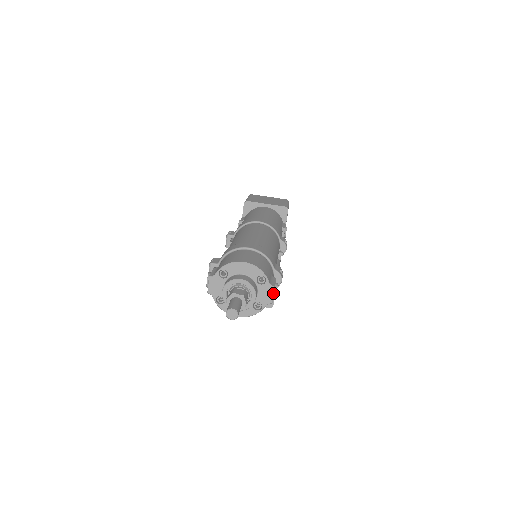
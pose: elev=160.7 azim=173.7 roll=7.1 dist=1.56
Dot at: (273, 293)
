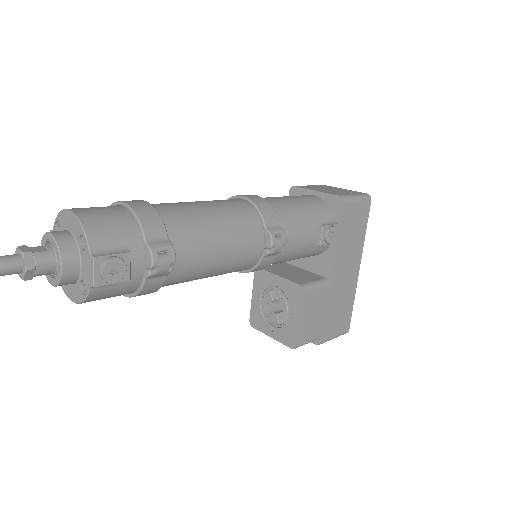
Dot at: (93, 268)
